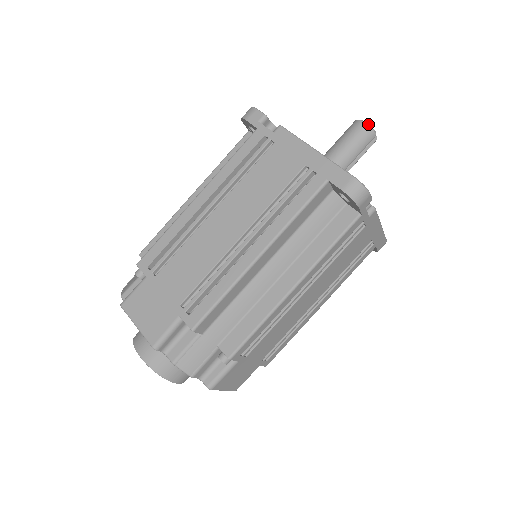
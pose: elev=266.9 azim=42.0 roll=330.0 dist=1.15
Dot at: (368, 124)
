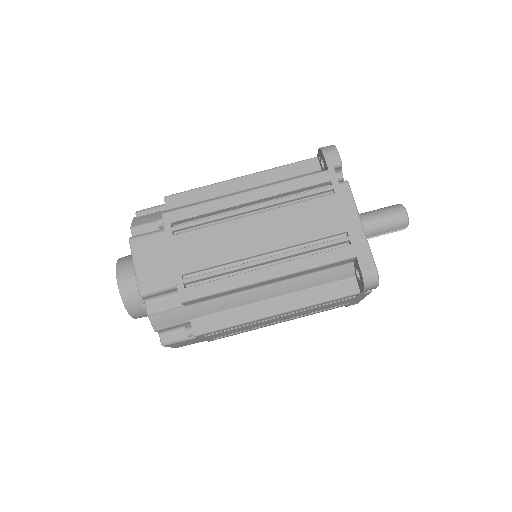
Dot at: occluded
